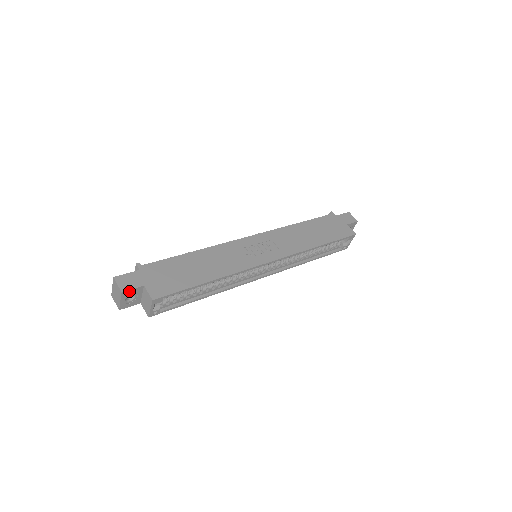
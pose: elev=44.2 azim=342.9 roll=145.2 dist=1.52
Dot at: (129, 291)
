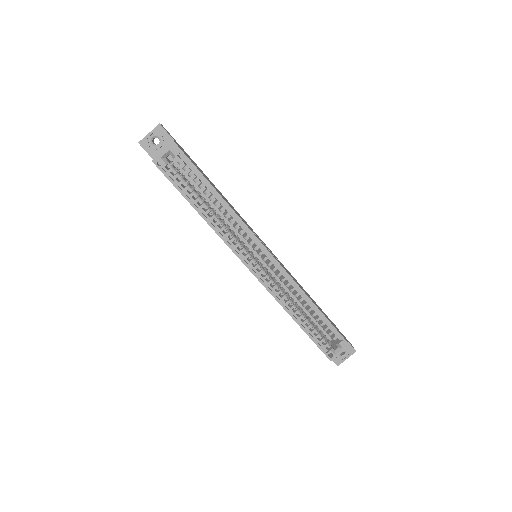
Dot at: (163, 131)
